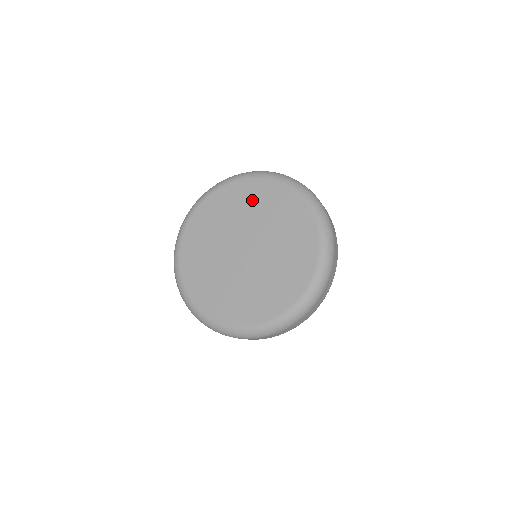
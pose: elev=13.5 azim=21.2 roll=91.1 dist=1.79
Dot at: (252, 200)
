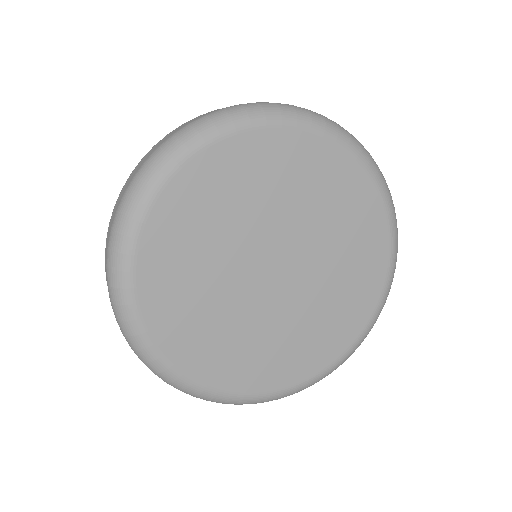
Dot at: (292, 175)
